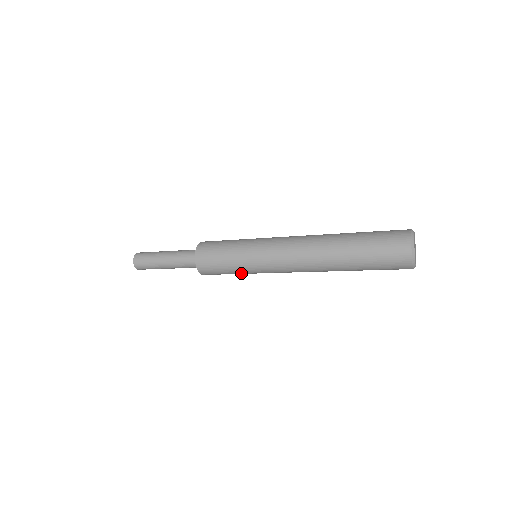
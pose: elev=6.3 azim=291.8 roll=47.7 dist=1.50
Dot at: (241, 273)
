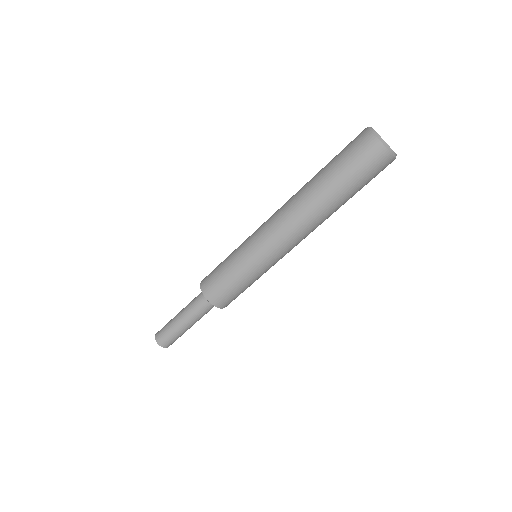
Dot at: (238, 269)
